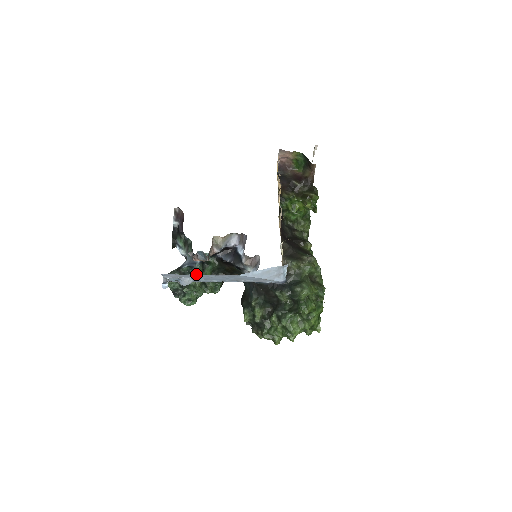
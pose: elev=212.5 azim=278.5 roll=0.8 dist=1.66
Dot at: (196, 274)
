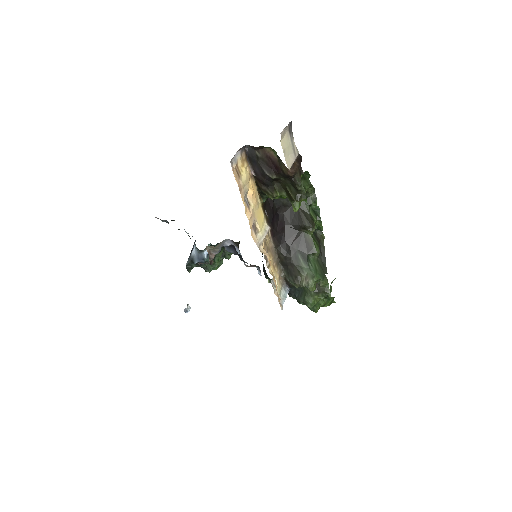
Dot at: (209, 263)
